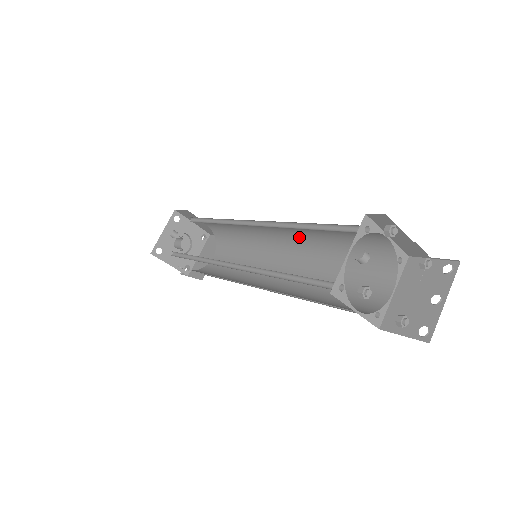
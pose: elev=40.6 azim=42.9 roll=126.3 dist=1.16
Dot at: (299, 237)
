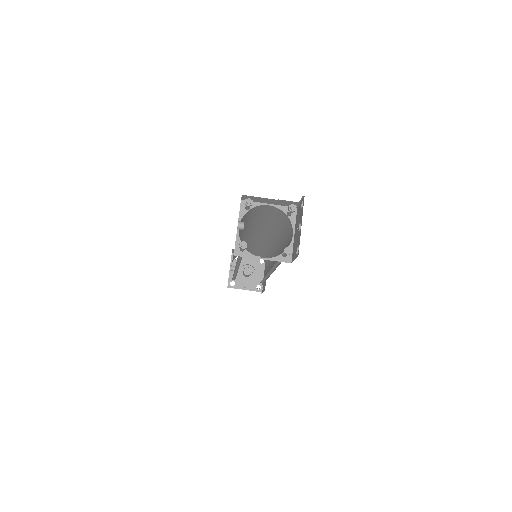
Dot at: (266, 230)
